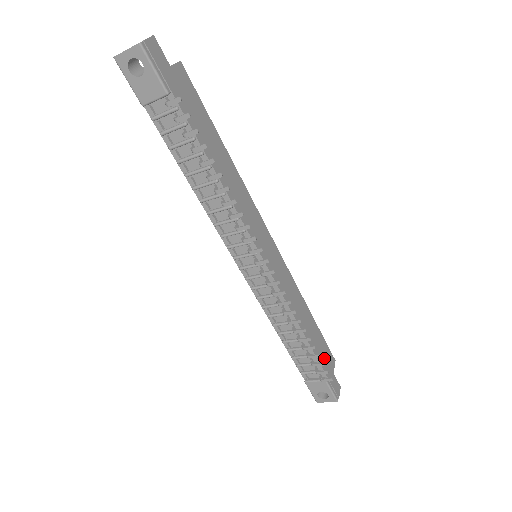
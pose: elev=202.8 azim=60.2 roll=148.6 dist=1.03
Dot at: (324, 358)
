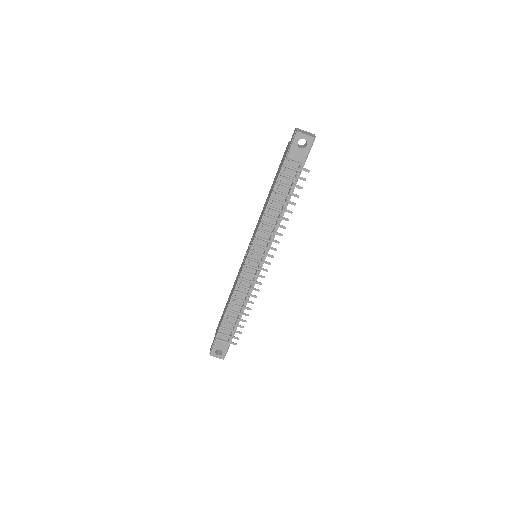
Dot at: occluded
